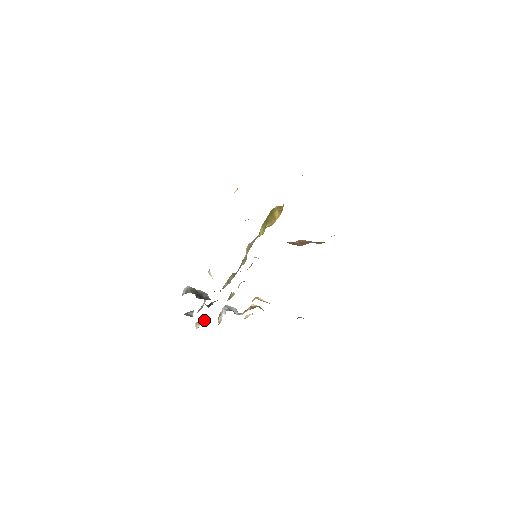
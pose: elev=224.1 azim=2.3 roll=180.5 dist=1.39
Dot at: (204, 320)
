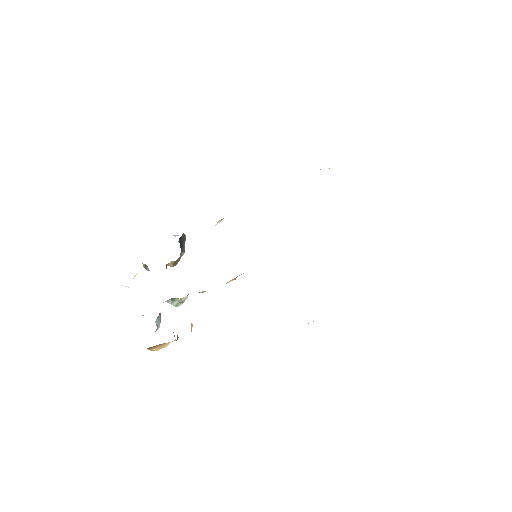
Dot at: occluded
